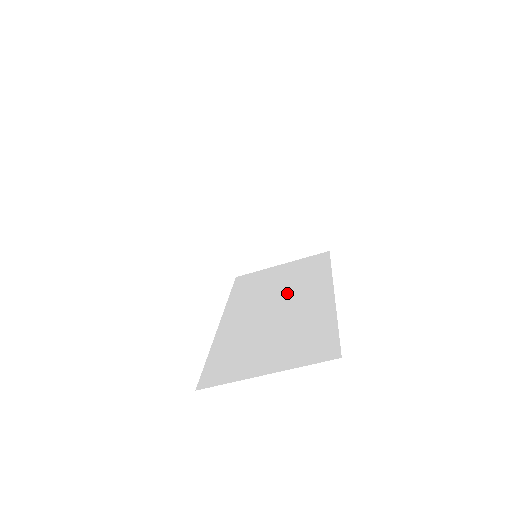
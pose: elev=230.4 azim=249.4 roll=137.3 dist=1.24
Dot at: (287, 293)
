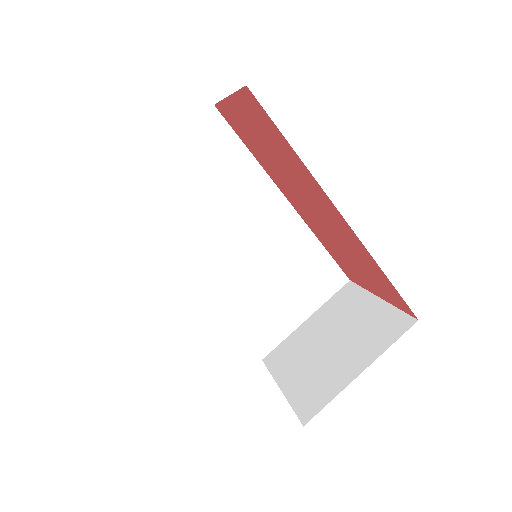
Dot at: occluded
